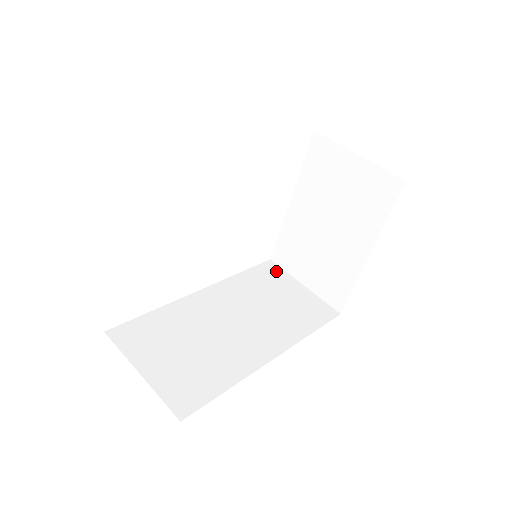
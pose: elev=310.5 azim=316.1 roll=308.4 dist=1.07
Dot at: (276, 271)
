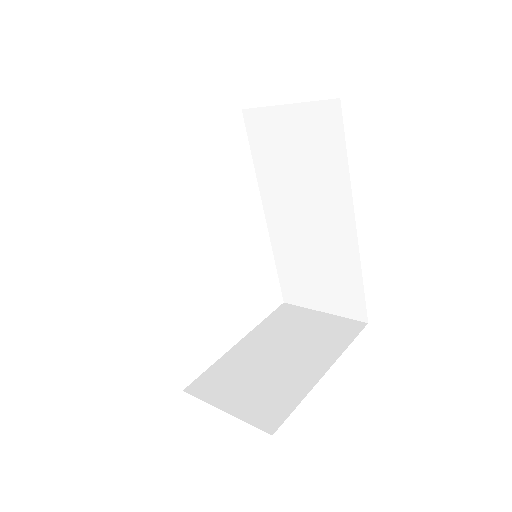
Dot at: occluded
